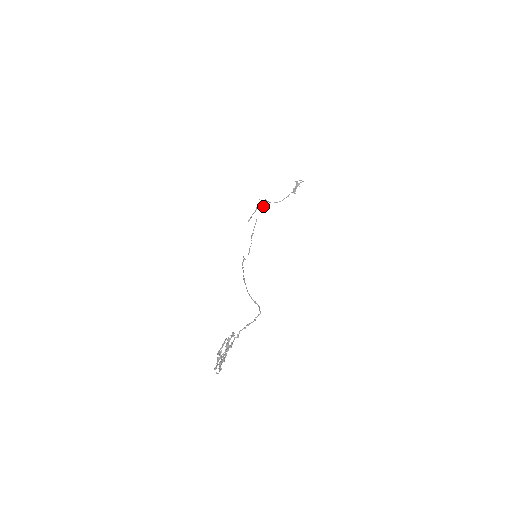
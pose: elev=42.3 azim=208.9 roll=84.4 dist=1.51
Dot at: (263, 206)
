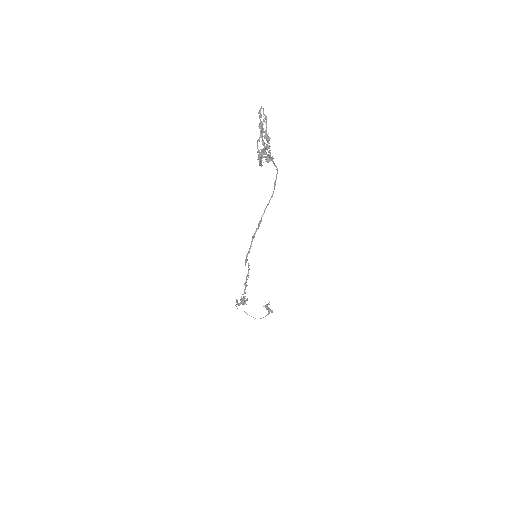
Dot at: (241, 297)
